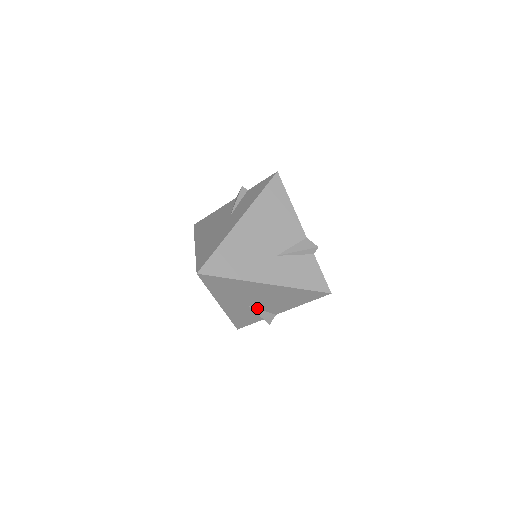
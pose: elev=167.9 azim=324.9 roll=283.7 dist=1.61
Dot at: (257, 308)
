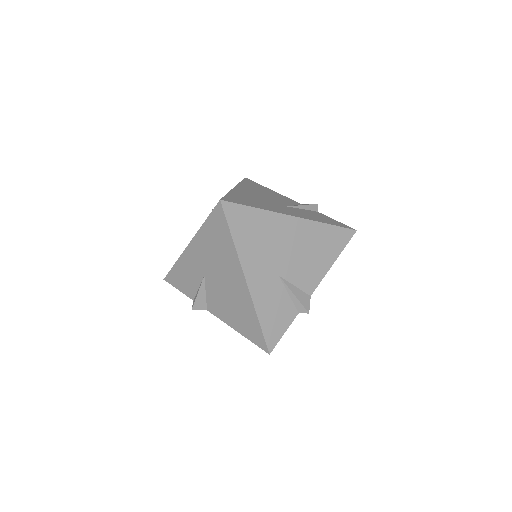
Dot at: (289, 282)
